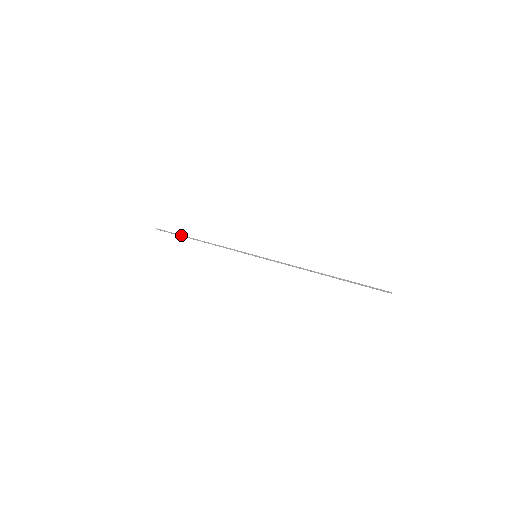
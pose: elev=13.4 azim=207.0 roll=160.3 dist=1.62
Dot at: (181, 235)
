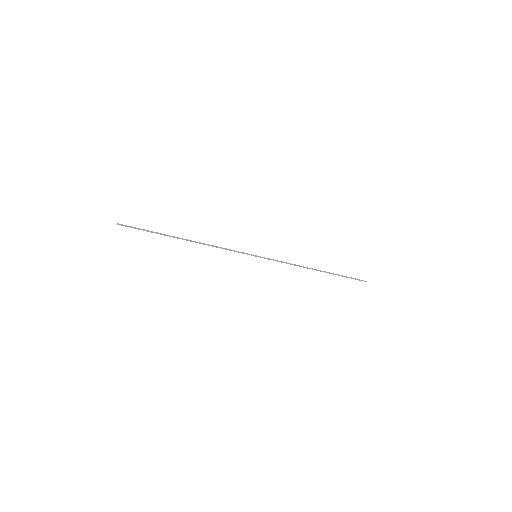
Dot at: (160, 233)
